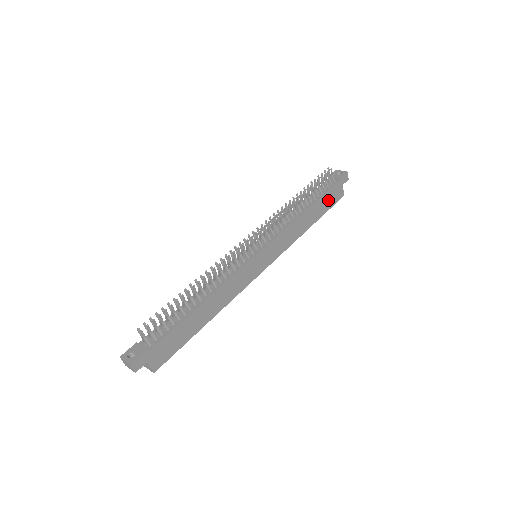
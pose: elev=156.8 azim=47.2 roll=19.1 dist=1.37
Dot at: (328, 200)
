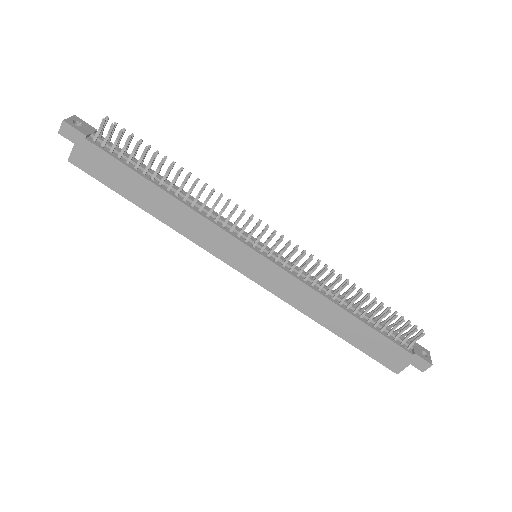
Dot at: (378, 346)
